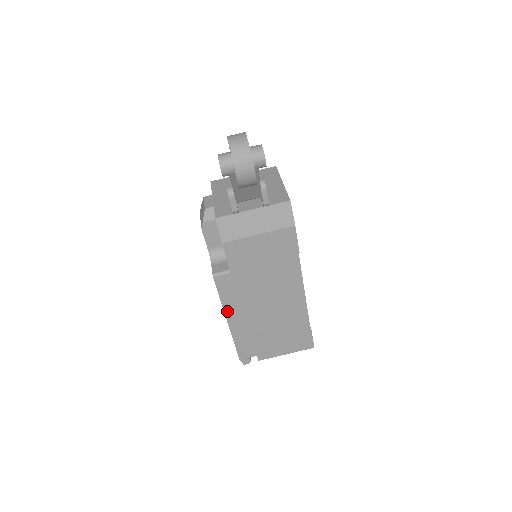
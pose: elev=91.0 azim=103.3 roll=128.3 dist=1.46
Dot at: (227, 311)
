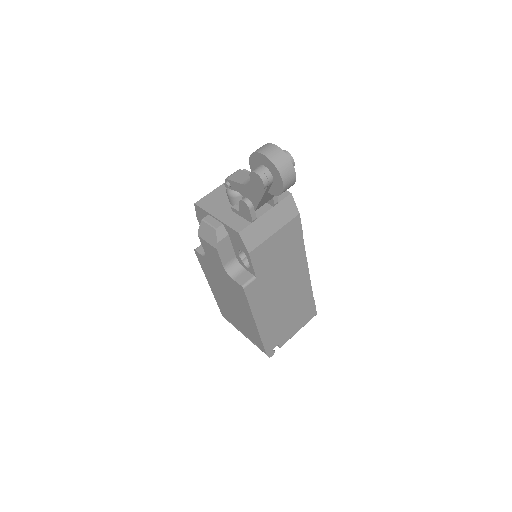
Dot at: (255, 315)
